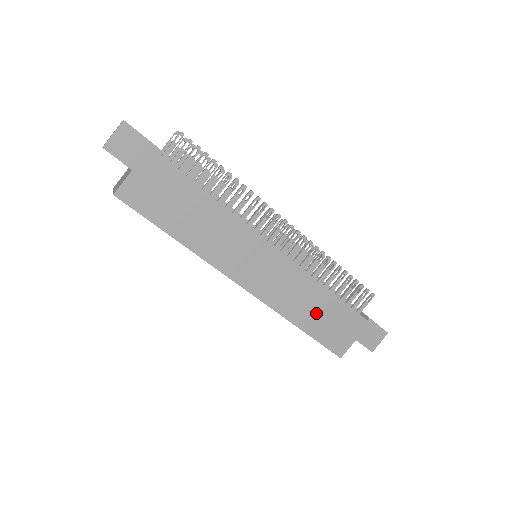
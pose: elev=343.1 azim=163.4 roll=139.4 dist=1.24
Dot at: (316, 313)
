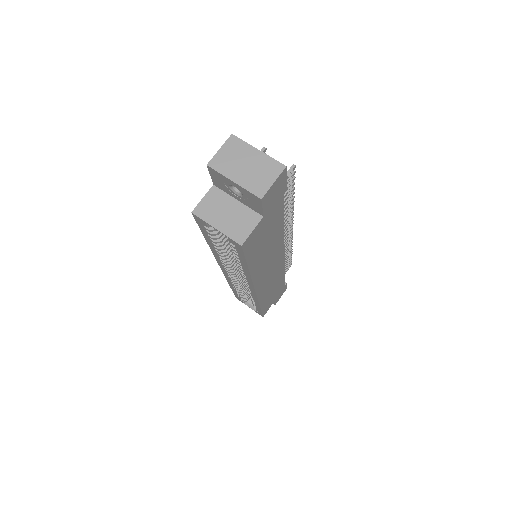
Dot at: (272, 292)
